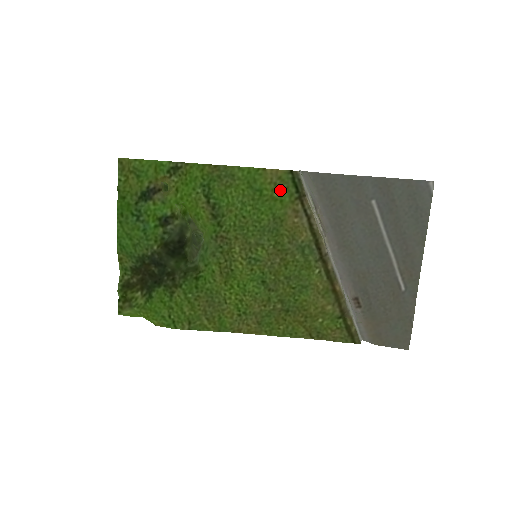
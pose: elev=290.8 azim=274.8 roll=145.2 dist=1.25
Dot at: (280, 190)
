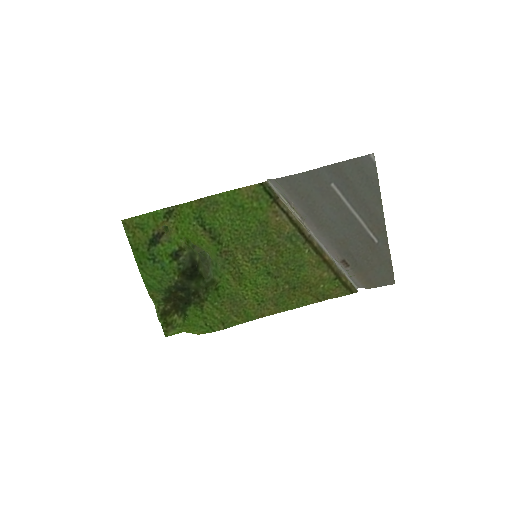
Dot at: (257, 200)
